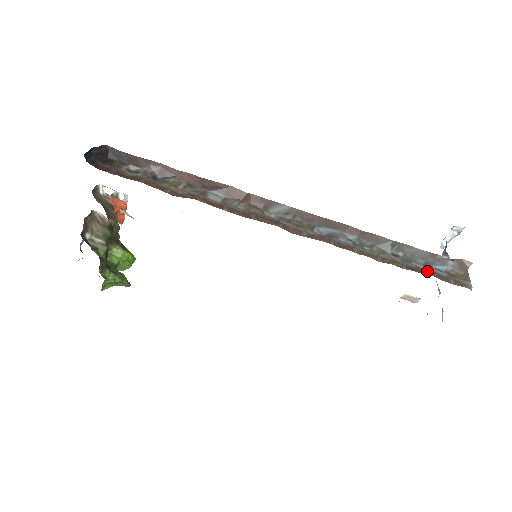
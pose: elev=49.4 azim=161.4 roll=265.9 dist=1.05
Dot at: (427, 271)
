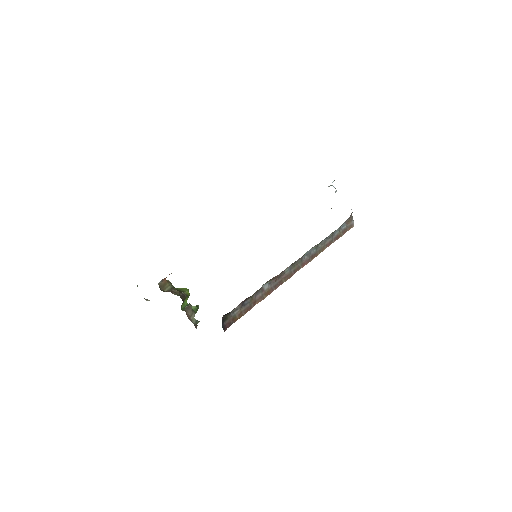
Dot at: (340, 233)
